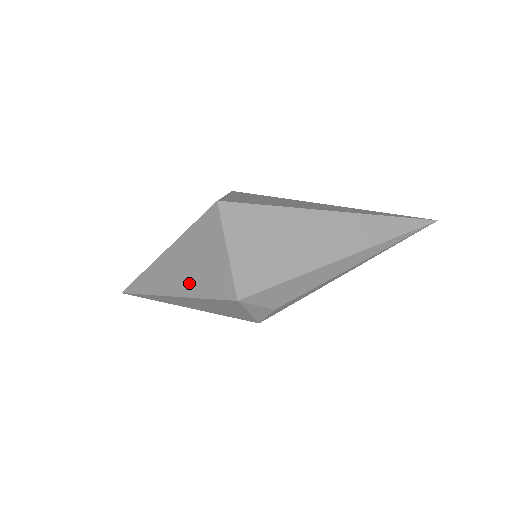
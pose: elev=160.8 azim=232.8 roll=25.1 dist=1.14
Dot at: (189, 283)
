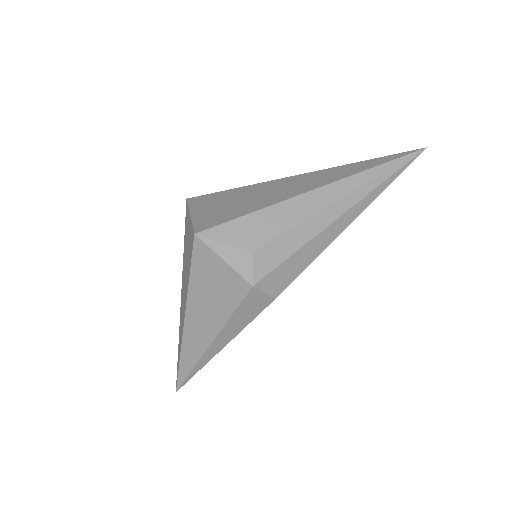
Dot at: (186, 286)
